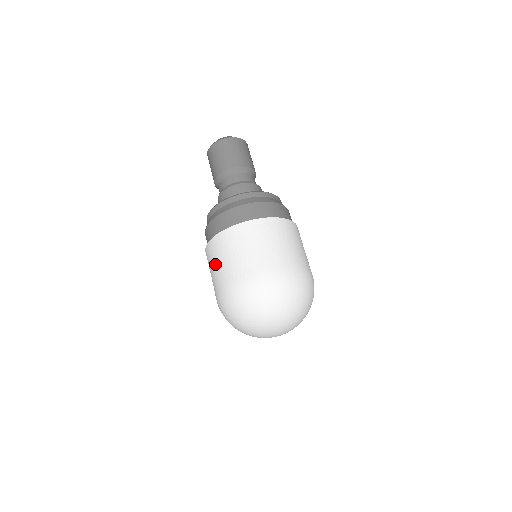
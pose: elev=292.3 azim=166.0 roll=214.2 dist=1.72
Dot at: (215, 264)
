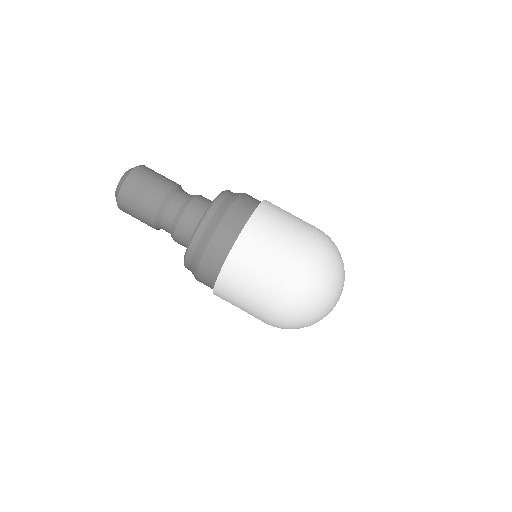
Dot at: occluded
